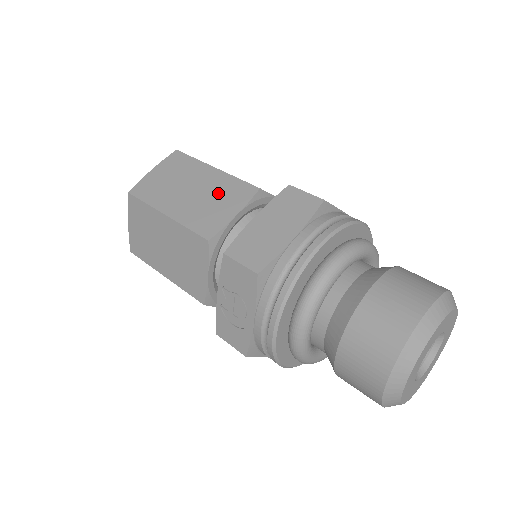
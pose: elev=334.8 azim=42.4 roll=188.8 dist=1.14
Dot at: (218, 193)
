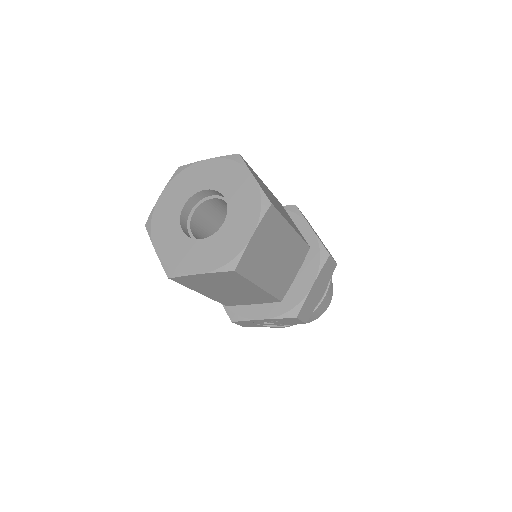
Dot at: (291, 257)
